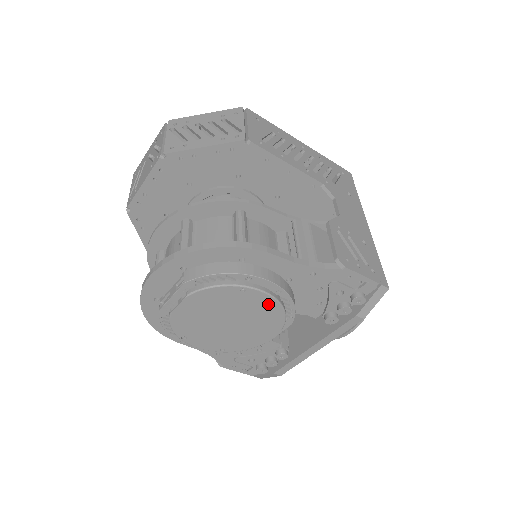
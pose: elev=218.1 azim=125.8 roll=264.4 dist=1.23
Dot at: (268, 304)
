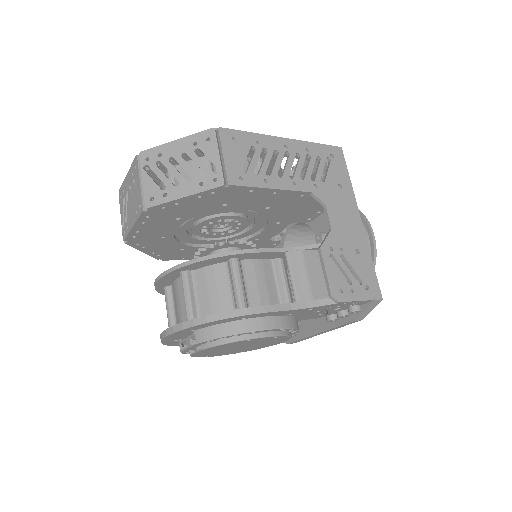
Dot at: (273, 338)
